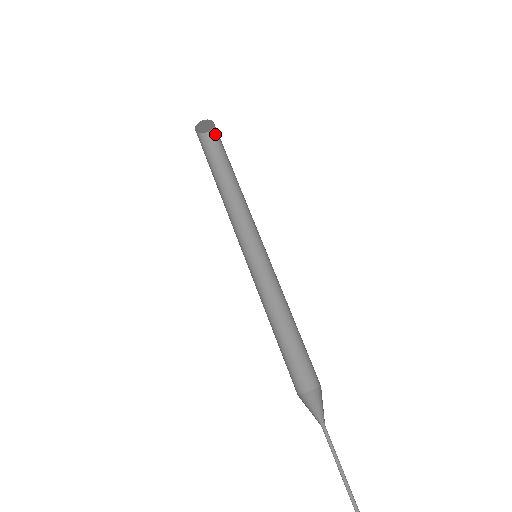
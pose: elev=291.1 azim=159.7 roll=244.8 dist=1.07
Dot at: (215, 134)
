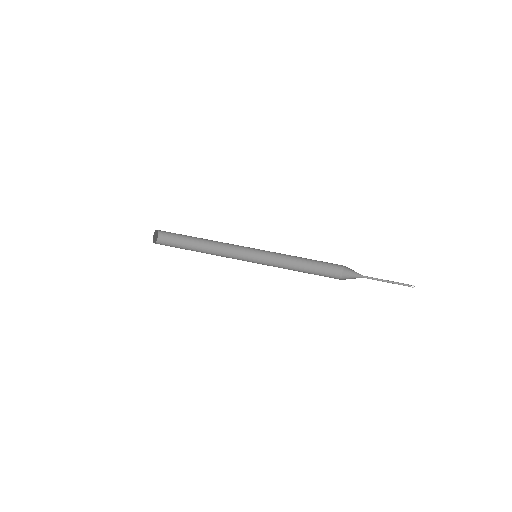
Dot at: (163, 233)
